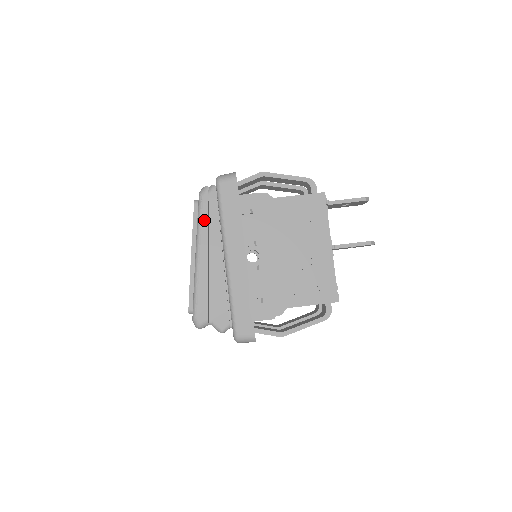
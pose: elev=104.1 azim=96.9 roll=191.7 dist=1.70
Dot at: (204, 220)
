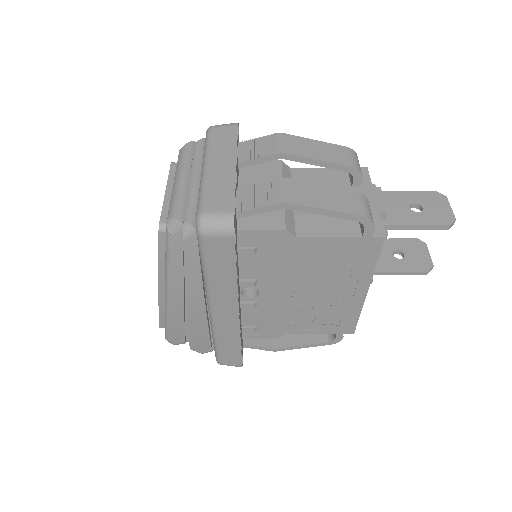
Dot at: (176, 265)
